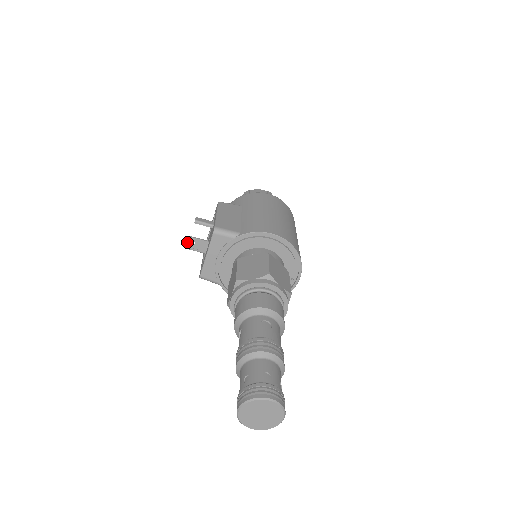
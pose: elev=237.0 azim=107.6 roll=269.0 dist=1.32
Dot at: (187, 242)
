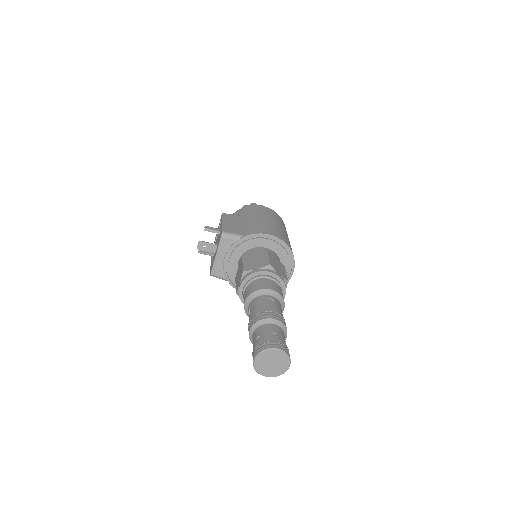
Dot at: (199, 246)
